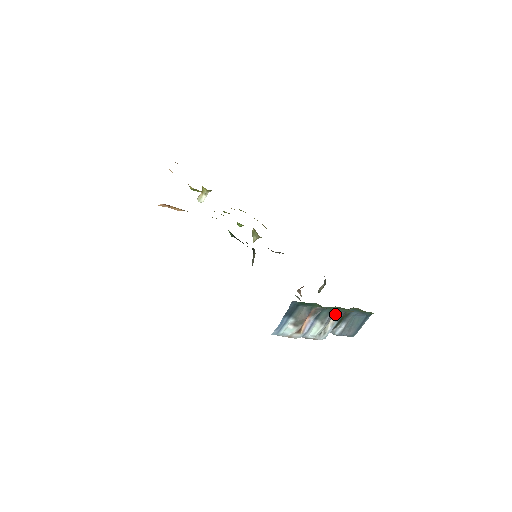
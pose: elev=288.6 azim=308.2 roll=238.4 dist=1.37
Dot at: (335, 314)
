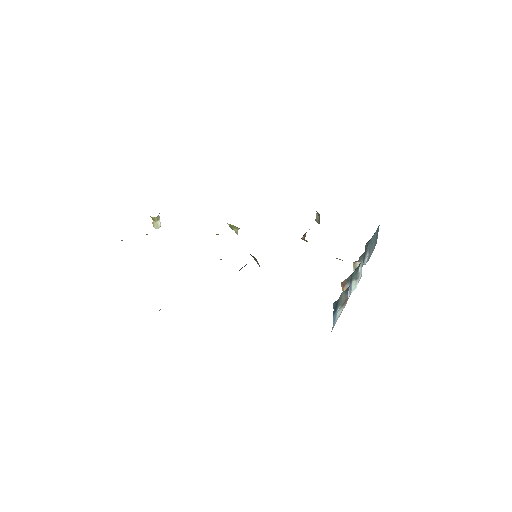
Dot at: (359, 259)
